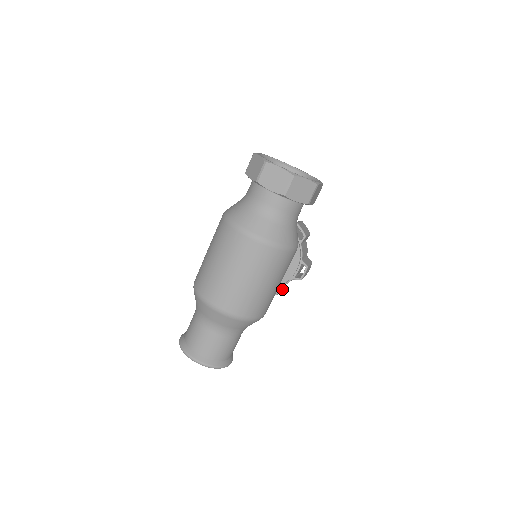
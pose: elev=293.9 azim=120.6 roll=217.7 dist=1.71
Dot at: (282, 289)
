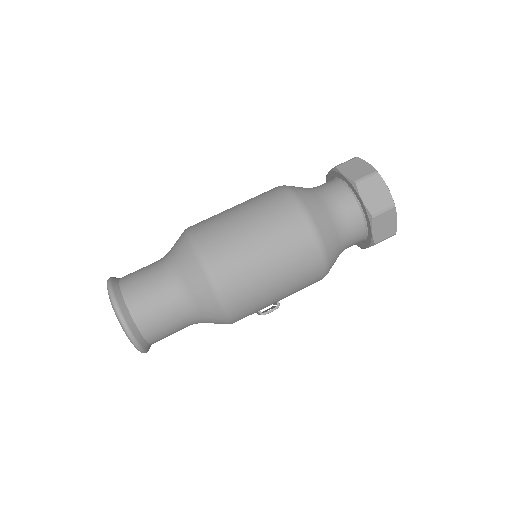
Dot at: occluded
